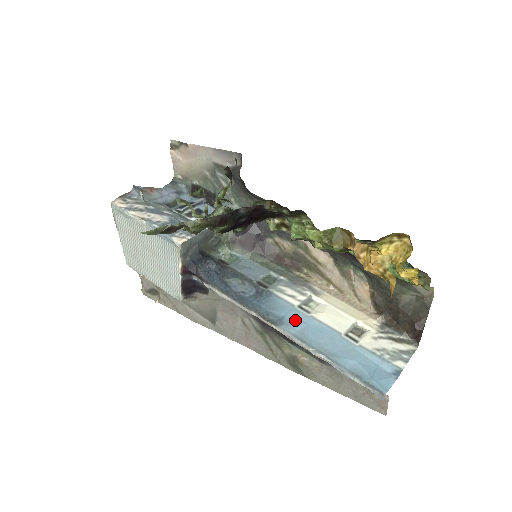
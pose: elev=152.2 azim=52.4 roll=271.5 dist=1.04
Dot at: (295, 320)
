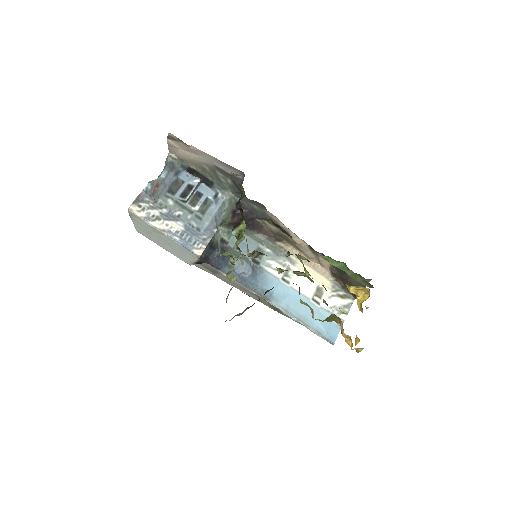
Dot at: (281, 293)
